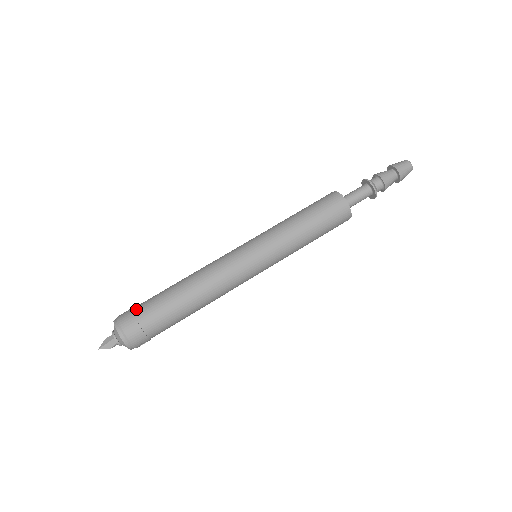
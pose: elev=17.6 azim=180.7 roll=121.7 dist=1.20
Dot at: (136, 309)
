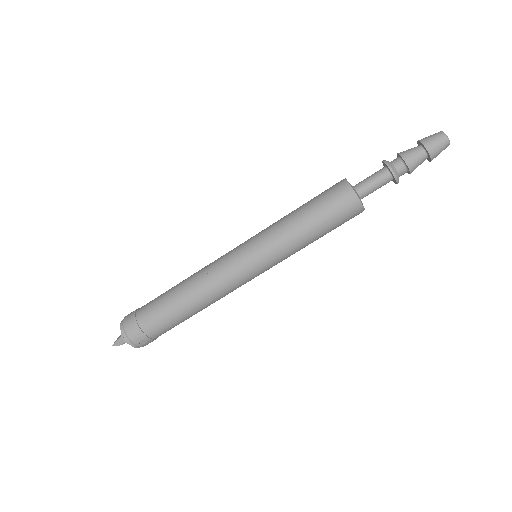
Dot at: occluded
